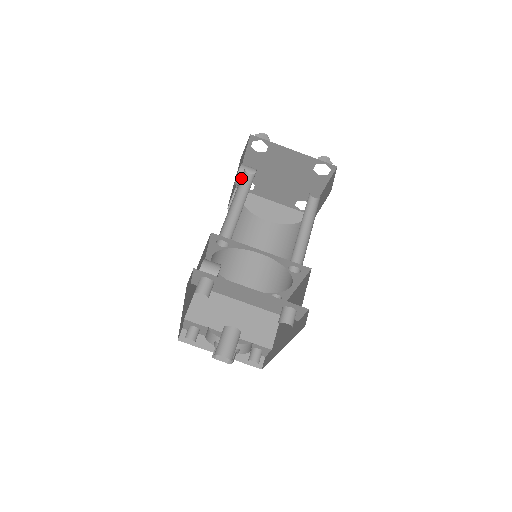
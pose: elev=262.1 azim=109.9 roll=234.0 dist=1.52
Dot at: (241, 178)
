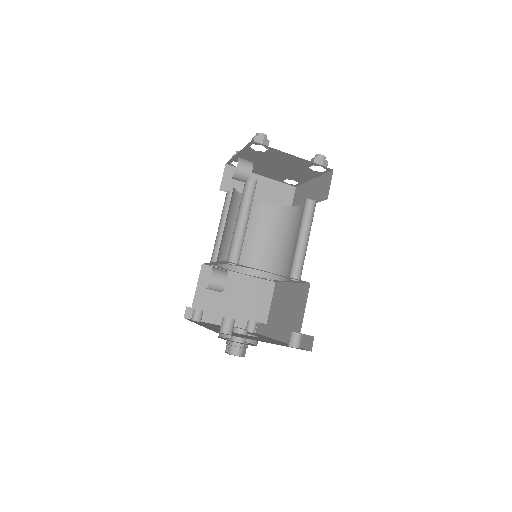
Dot at: occluded
